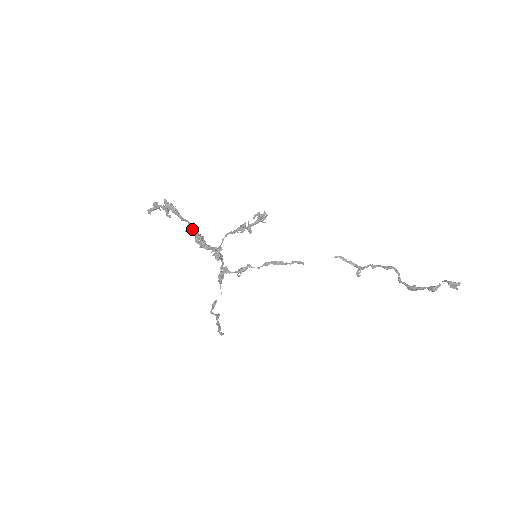
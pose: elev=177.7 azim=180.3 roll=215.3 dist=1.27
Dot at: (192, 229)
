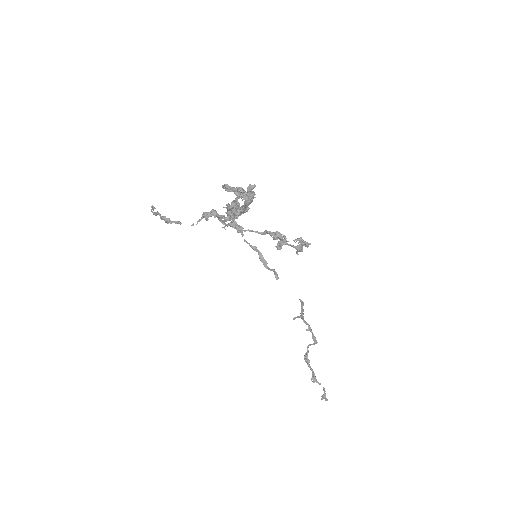
Dot at: (240, 215)
